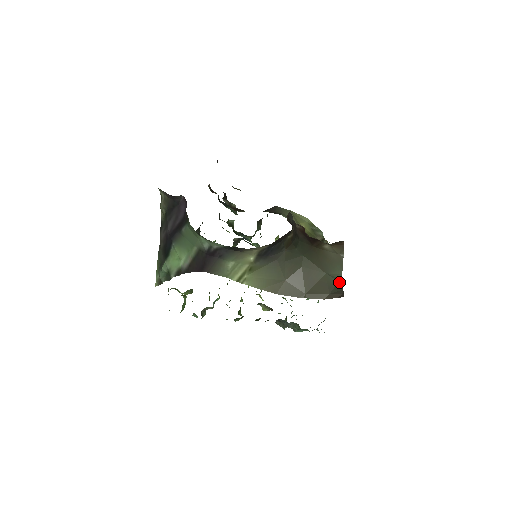
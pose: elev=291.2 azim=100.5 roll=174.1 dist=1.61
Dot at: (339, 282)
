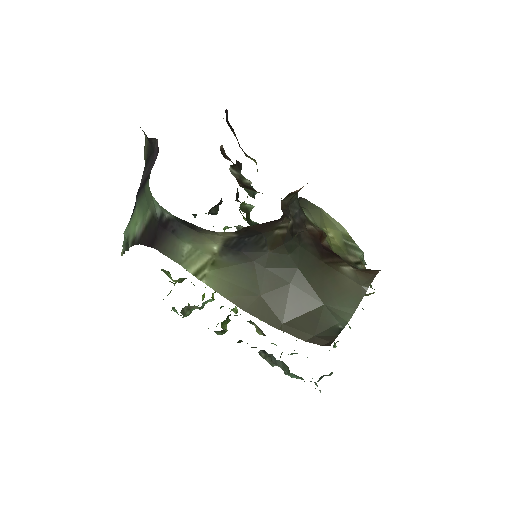
Dot at: (339, 324)
